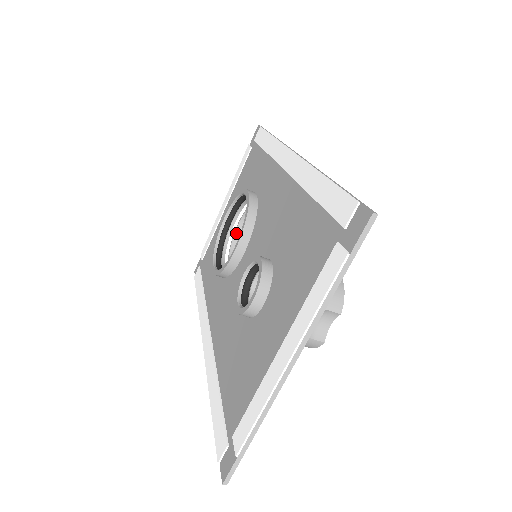
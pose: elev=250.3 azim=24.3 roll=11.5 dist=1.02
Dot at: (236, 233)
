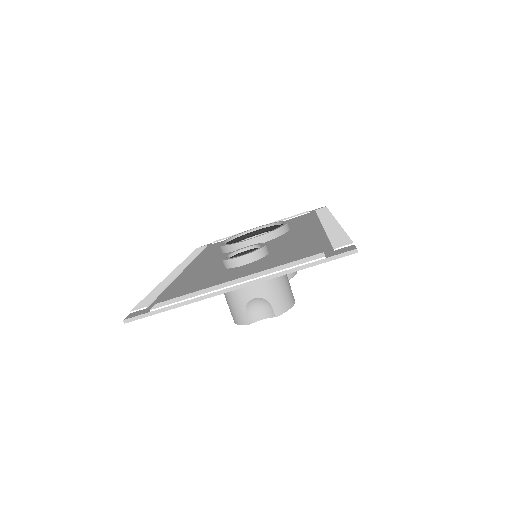
Dot at: occluded
